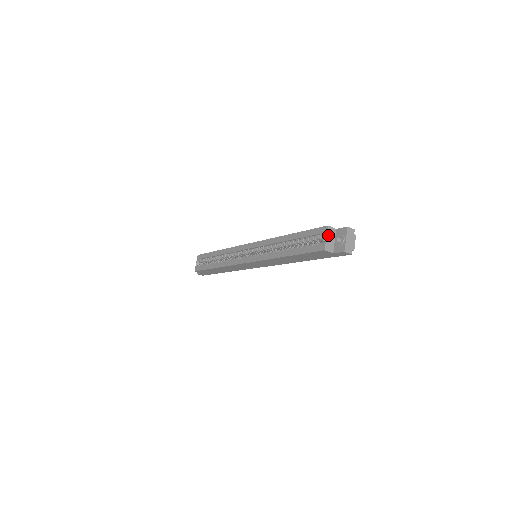
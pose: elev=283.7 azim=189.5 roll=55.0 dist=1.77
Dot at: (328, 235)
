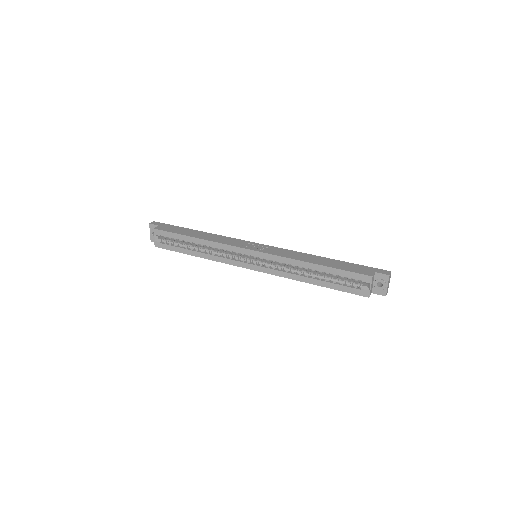
Dot at: occluded
